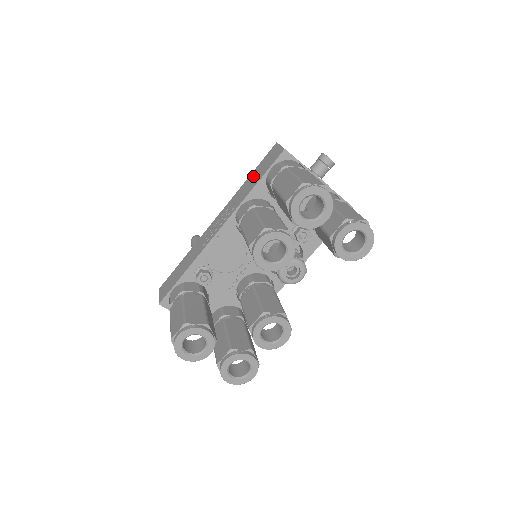
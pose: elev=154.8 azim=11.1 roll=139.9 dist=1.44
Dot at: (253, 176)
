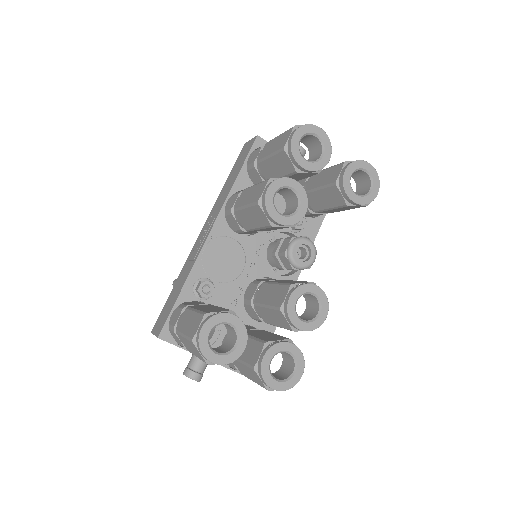
Dot at: (230, 176)
